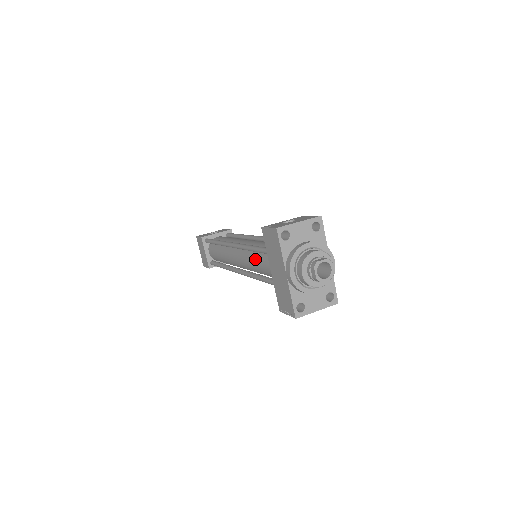
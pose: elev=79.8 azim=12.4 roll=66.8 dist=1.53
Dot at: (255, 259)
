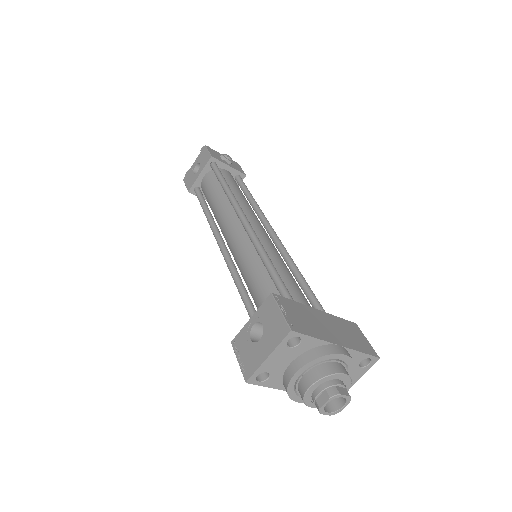
Dot at: occluded
